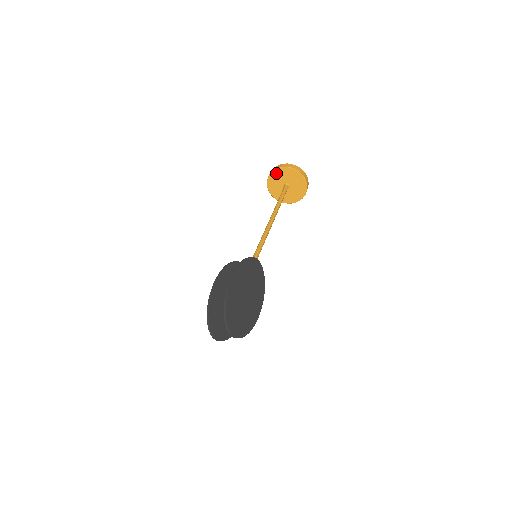
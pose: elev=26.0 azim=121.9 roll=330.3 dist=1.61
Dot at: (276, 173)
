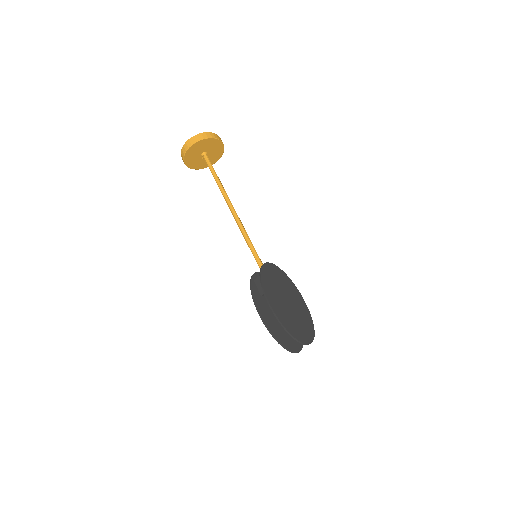
Dot at: (188, 155)
